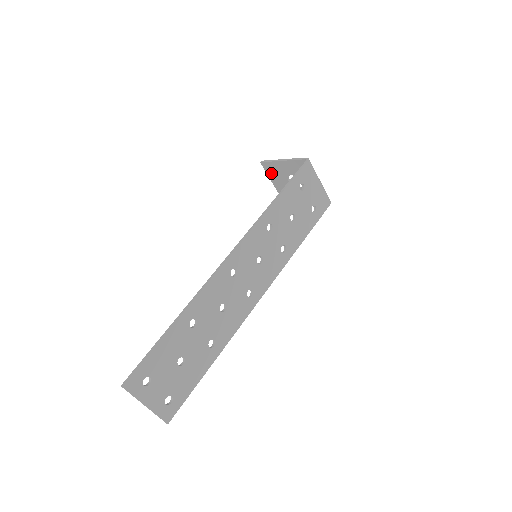
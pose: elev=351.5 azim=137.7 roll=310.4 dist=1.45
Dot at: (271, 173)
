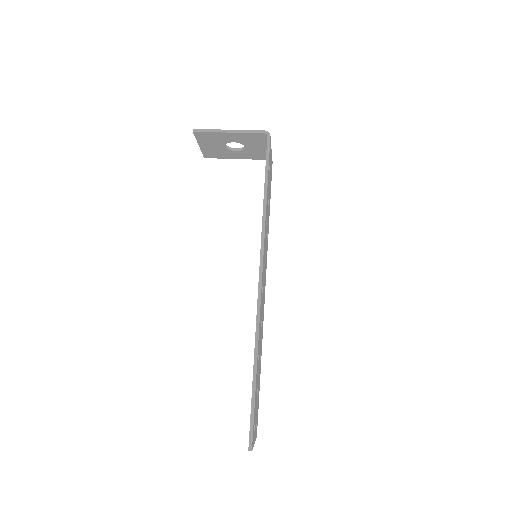
Dot at: (203, 140)
